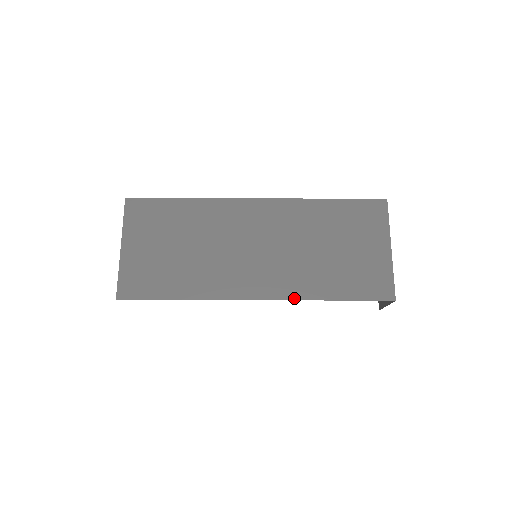
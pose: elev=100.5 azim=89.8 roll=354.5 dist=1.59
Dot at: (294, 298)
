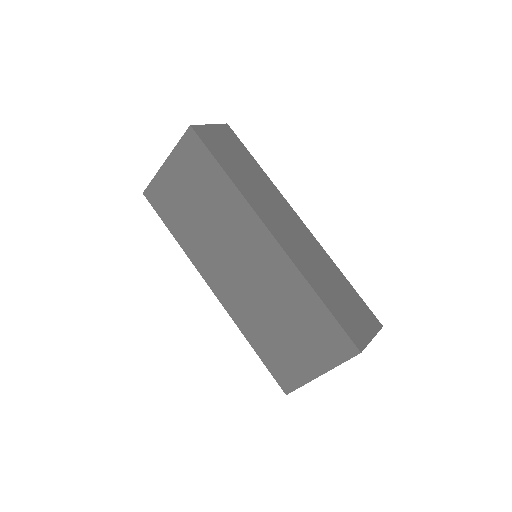
Dot at: (232, 317)
